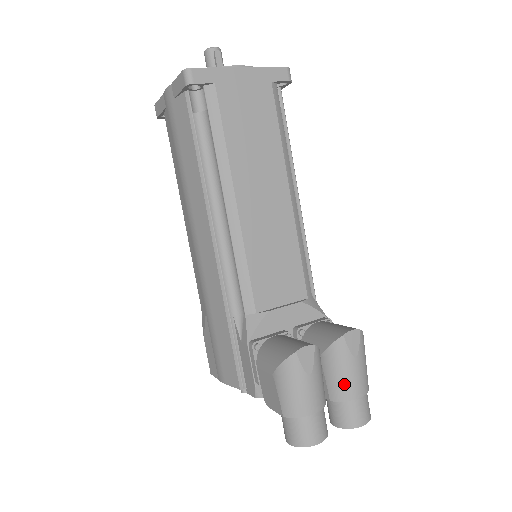
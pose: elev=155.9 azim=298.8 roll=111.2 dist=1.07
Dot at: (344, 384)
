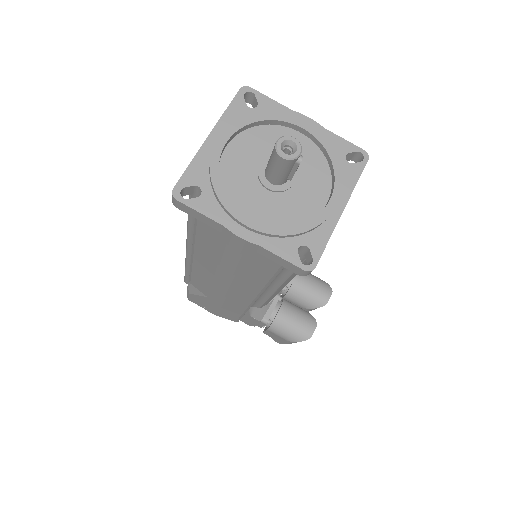
Dot at: occluded
